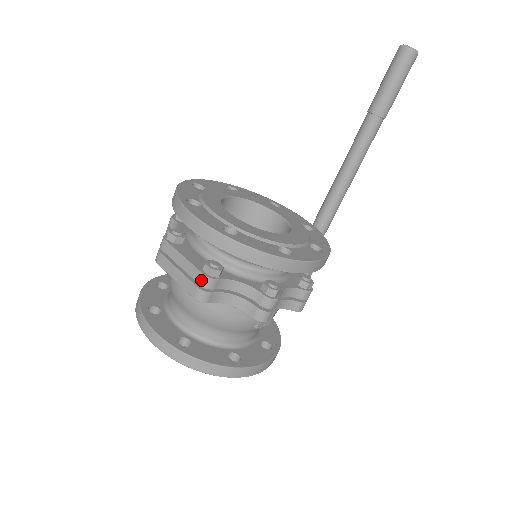
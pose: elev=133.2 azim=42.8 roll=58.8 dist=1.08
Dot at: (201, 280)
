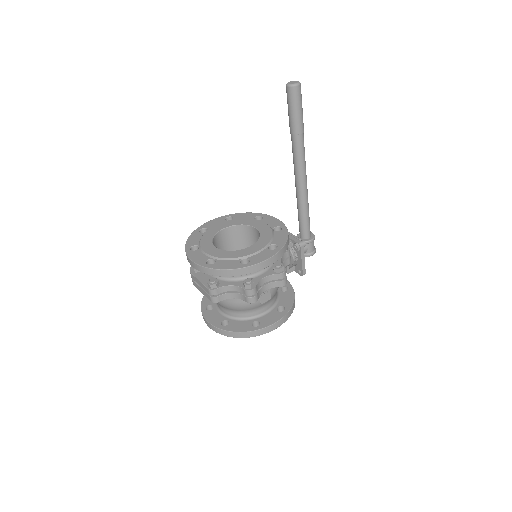
Dot at: (209, 292)
